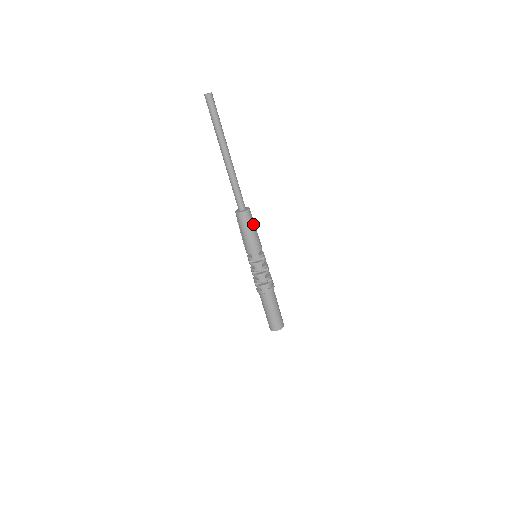
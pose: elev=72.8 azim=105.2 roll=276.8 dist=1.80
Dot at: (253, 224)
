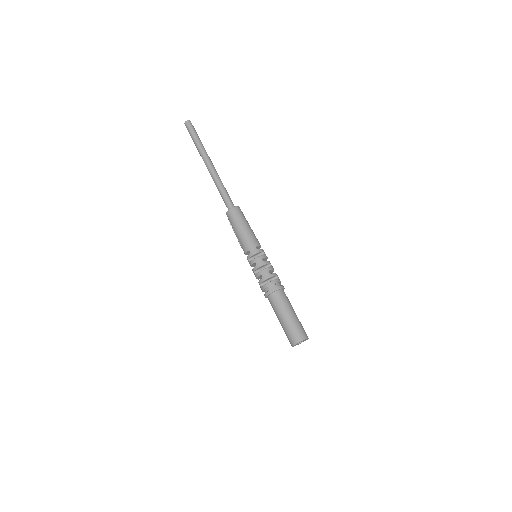
Dot at: (245, 220)
